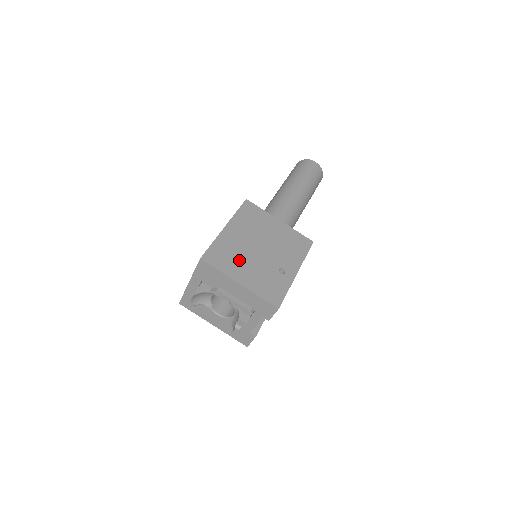
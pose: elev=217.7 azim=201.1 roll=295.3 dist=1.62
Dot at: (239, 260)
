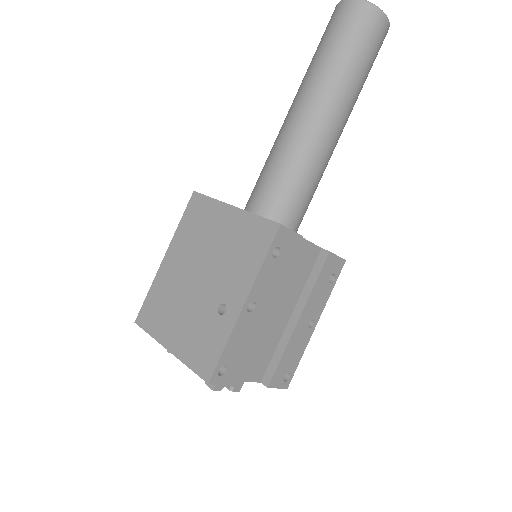
Dot at: (172, 309)
